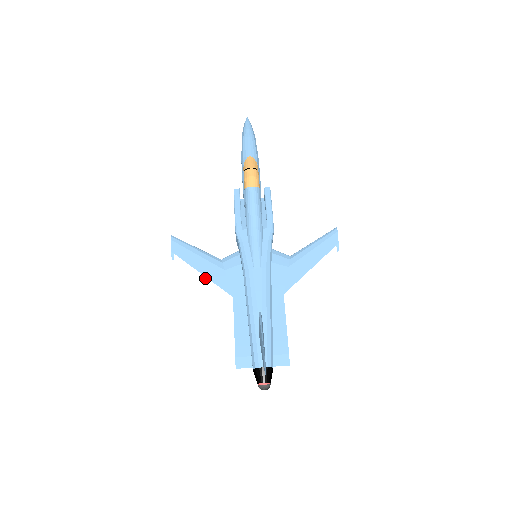
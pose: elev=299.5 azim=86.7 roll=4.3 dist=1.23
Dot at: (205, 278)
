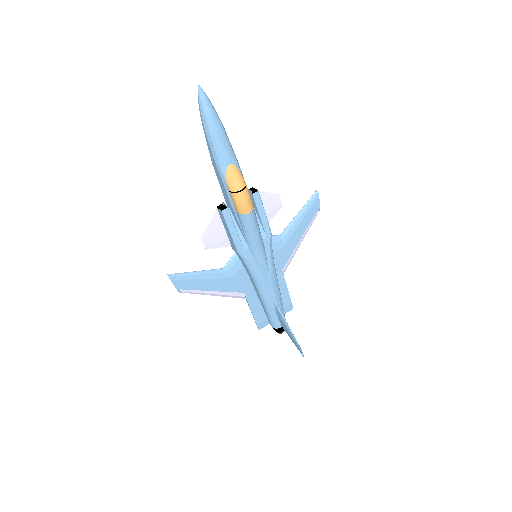
Dot at: (216, 292)
